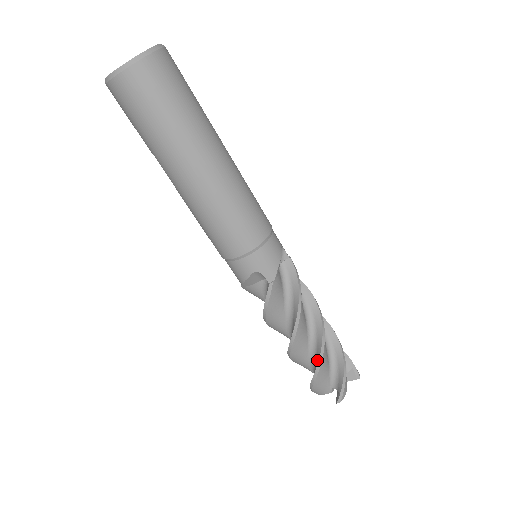
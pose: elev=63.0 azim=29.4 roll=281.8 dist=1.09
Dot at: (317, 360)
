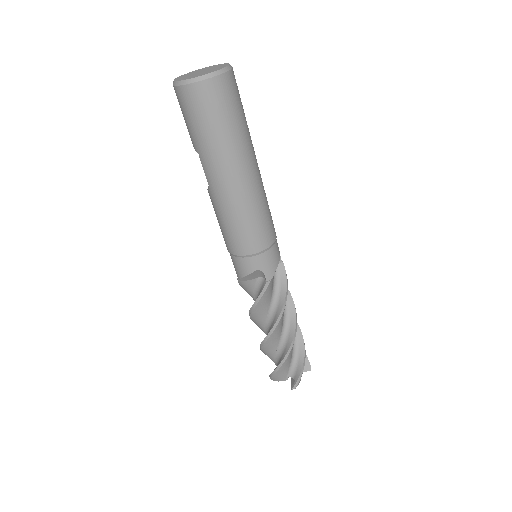
Dot at: (286, 351)
